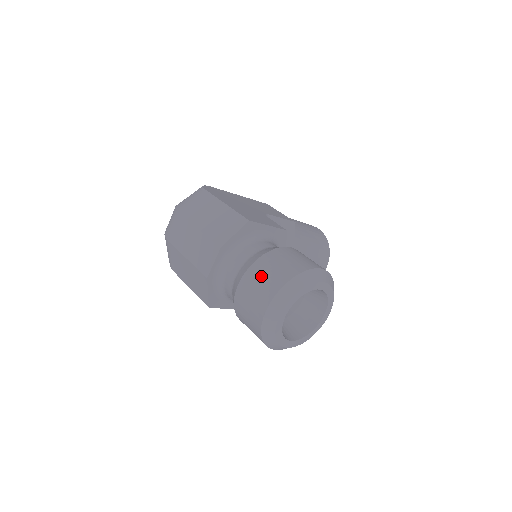
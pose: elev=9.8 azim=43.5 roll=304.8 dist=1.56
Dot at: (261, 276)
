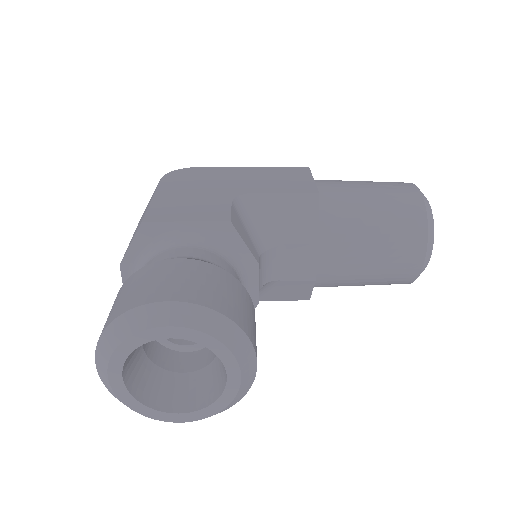
Dot at: (109, 313)
